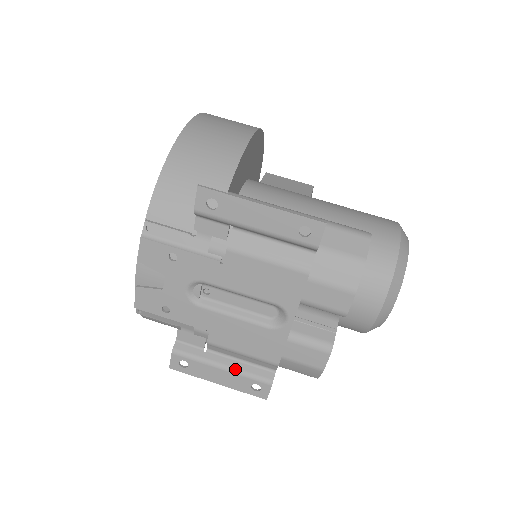
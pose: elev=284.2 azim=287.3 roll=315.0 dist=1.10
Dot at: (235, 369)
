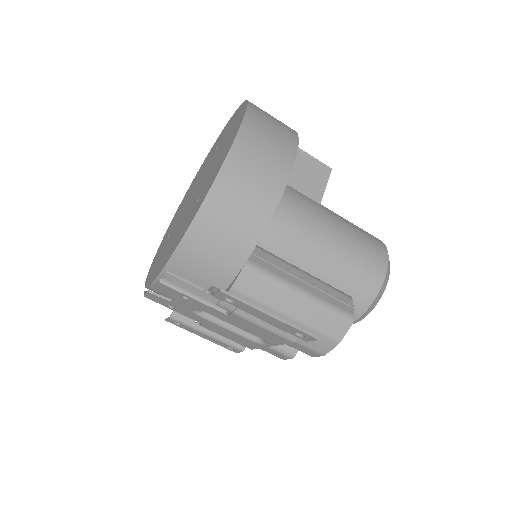
Dot at: (217, 338)
